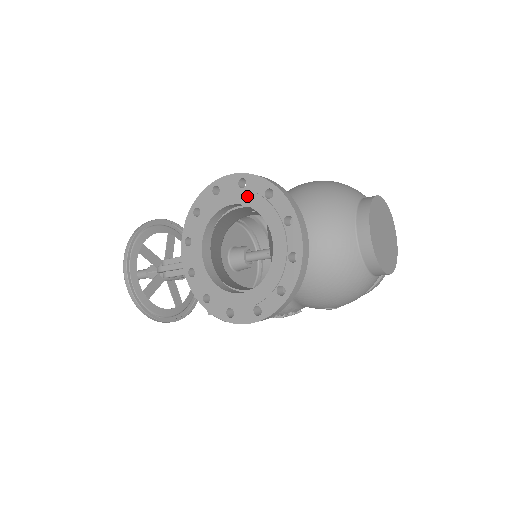
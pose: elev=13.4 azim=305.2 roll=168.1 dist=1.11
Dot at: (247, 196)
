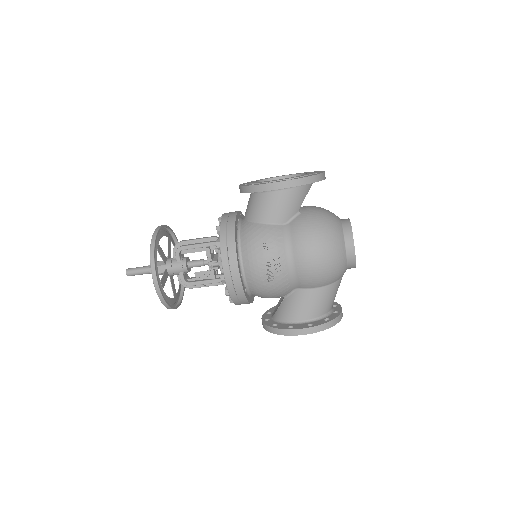
Dot at: occluded
